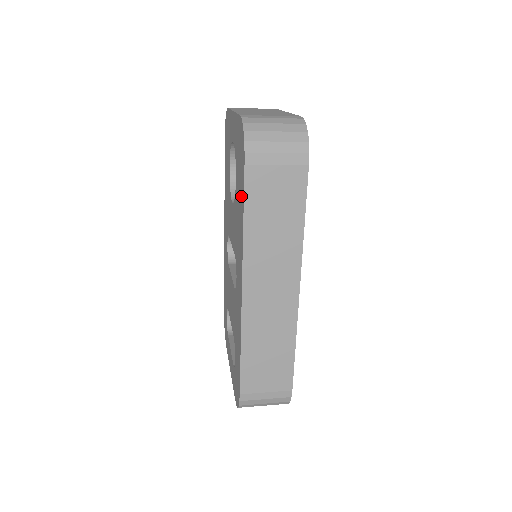
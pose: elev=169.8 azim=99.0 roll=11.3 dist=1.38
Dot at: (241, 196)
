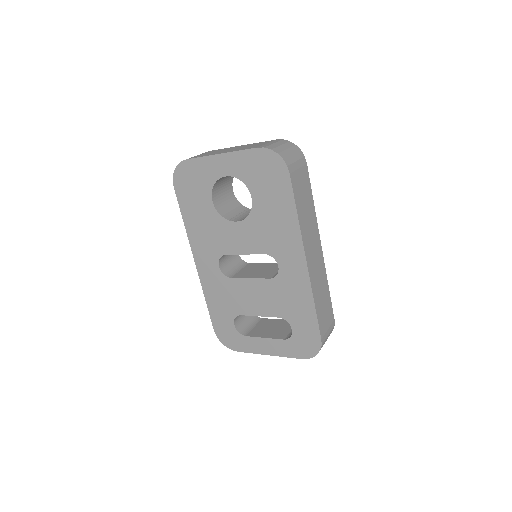
Dot at: (283, 199)
